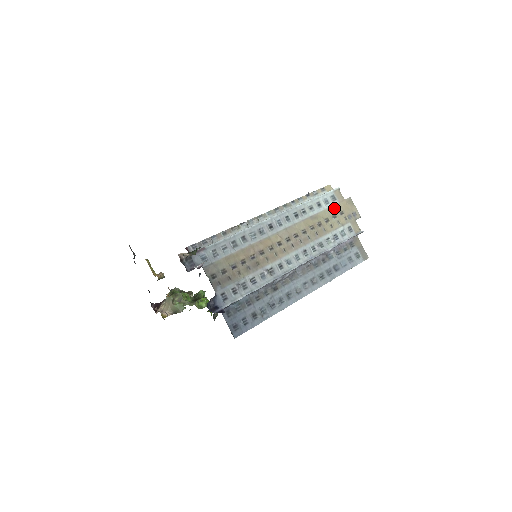
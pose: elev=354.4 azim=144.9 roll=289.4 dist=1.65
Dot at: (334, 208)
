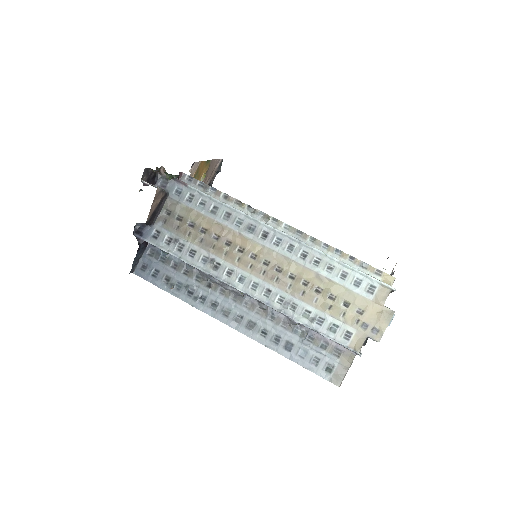
Dot at: (357, 297)
